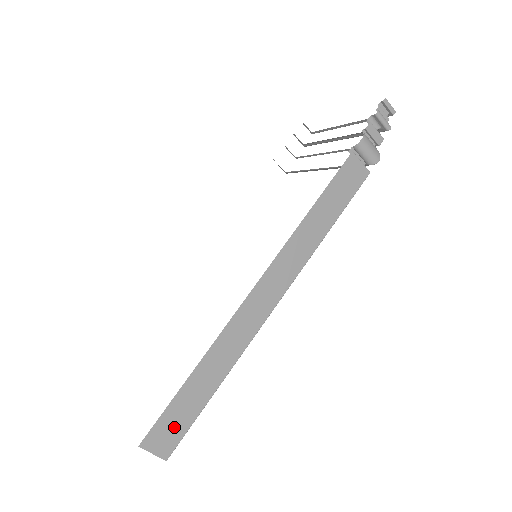
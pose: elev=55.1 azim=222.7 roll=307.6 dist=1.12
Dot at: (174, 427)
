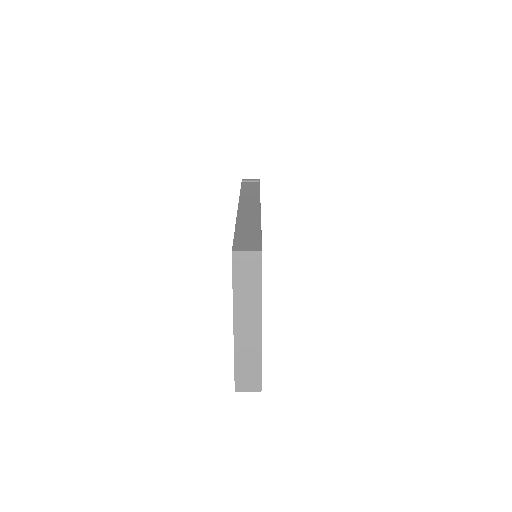
Dot at: (249, 243)
